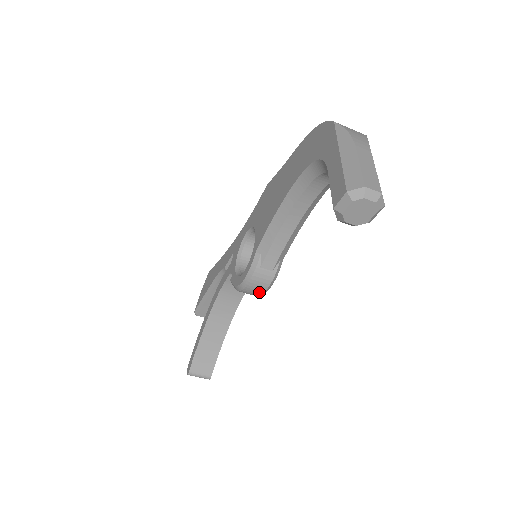
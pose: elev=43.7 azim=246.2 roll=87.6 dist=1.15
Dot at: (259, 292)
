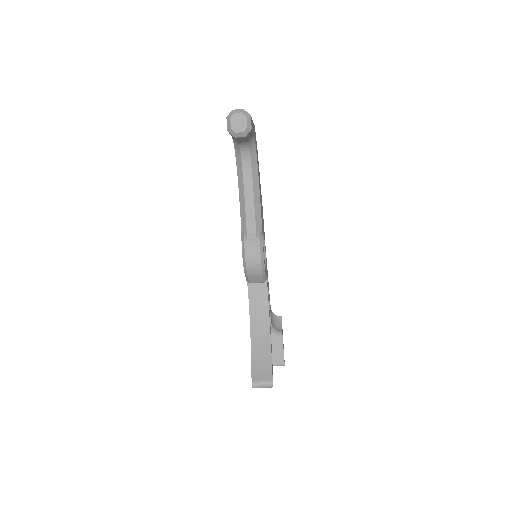
Dot at: (257, 261)
